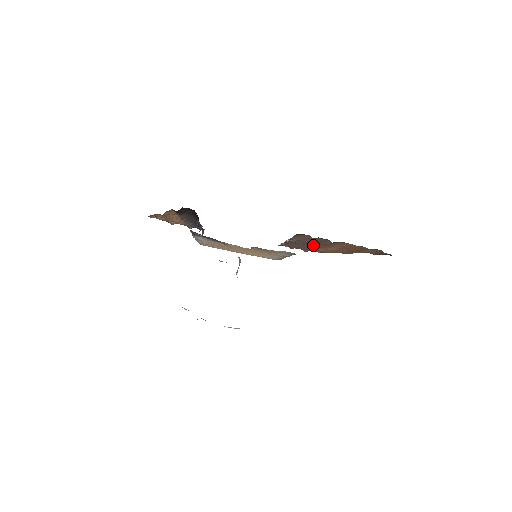
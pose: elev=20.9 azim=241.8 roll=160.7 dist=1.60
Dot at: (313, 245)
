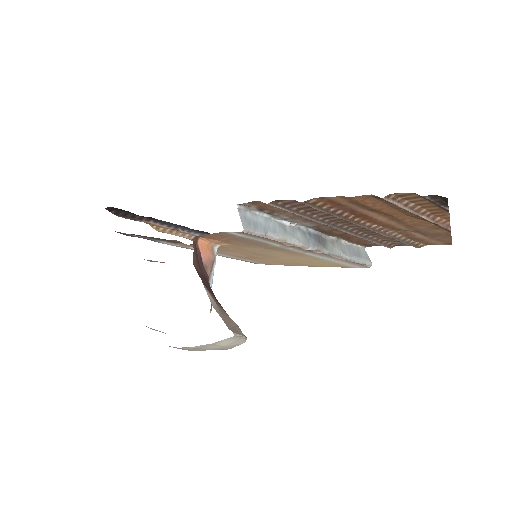
Dot at: (359, 226)
